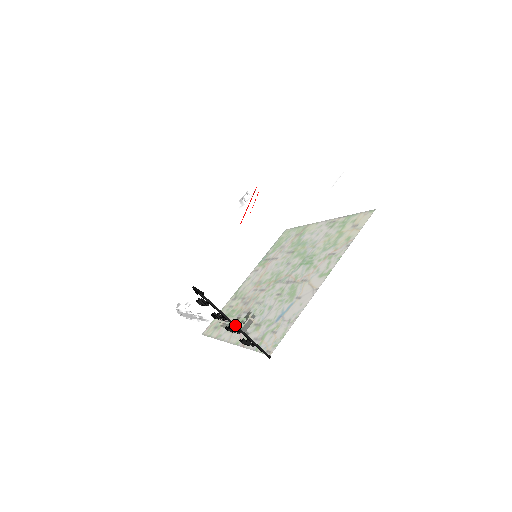
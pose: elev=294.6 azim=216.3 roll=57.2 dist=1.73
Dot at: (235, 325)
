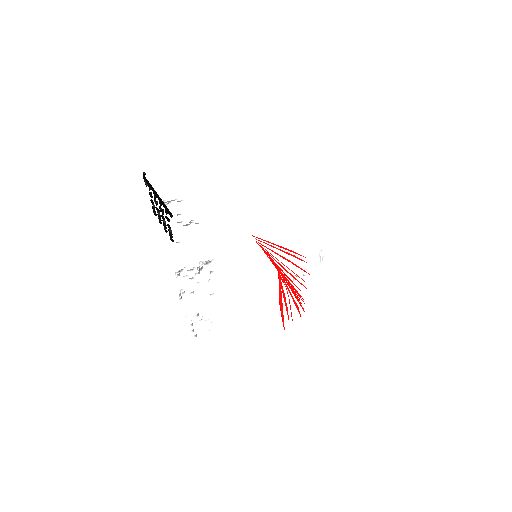
Dot at: (157, 195)
